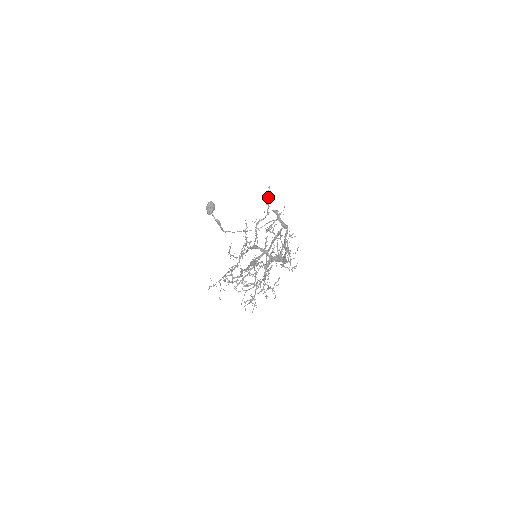
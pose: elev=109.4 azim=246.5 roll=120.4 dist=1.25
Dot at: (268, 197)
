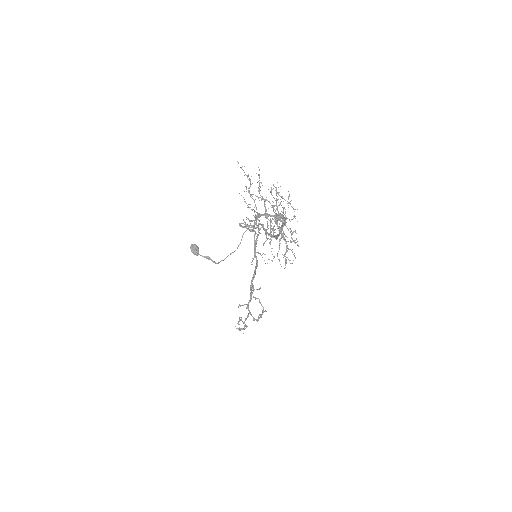
Dot at: (242, 169)
